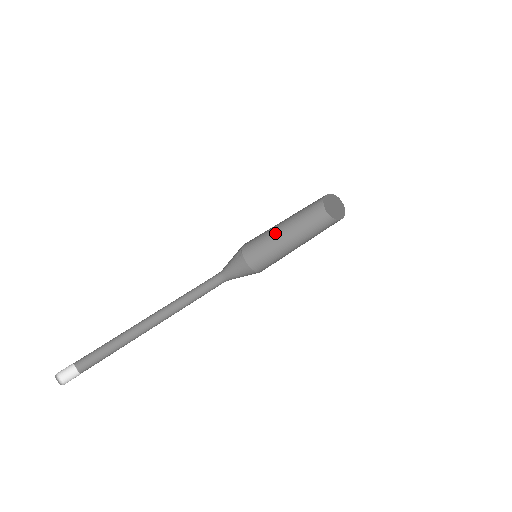
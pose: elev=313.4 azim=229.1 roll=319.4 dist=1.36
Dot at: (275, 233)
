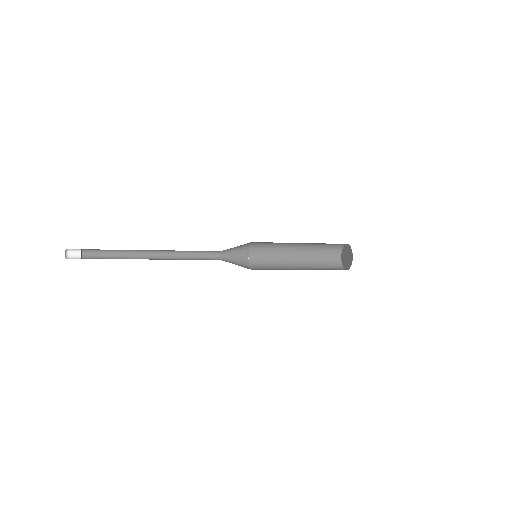
Dot at: (285, 255)
